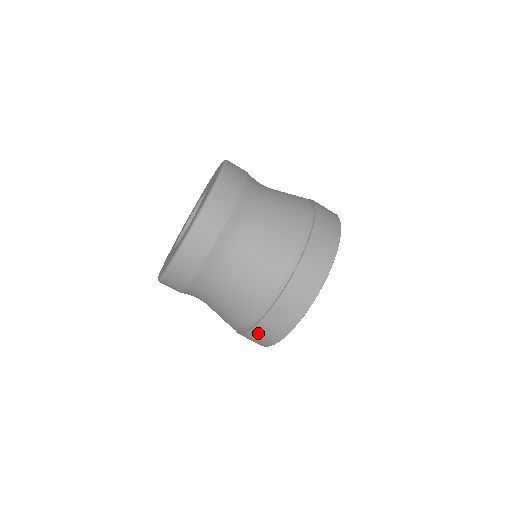
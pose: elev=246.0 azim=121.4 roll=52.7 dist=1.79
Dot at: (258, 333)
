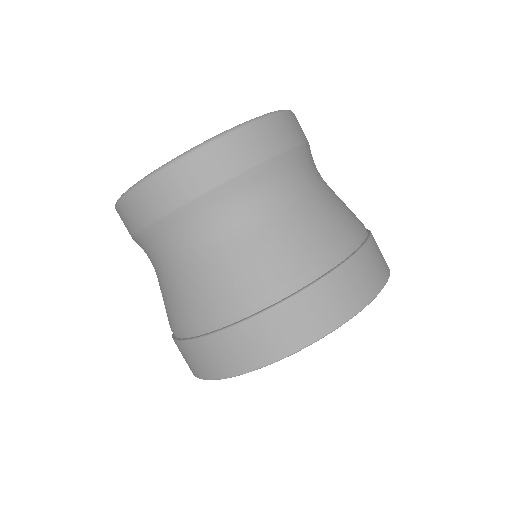
Dot at: (335, 285)
